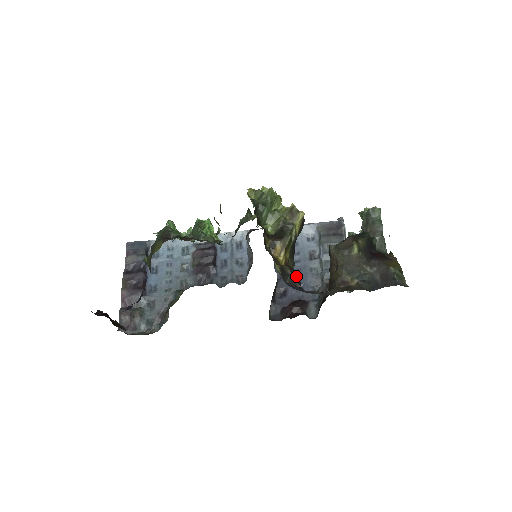
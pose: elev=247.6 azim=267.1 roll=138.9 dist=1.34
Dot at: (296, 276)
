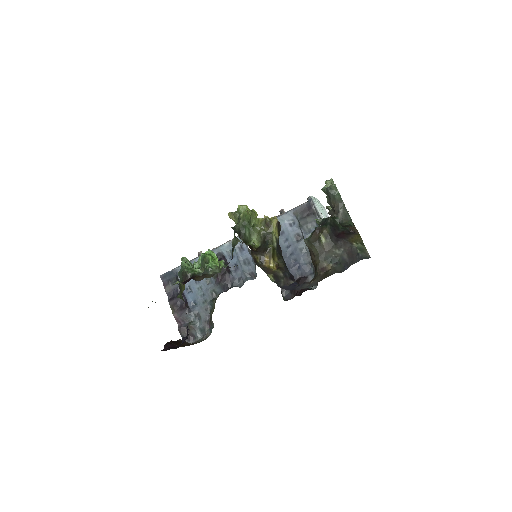
Dot at: (288, 273)
